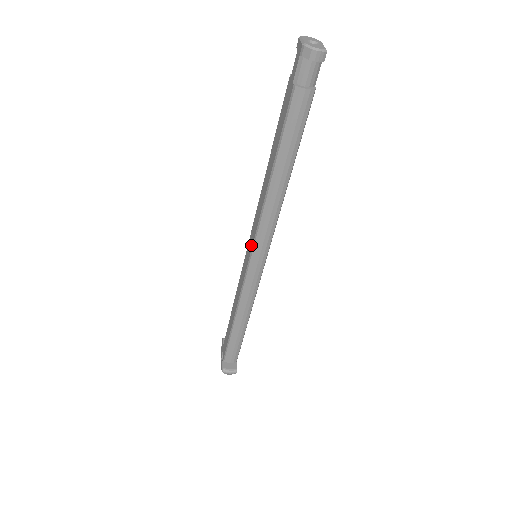
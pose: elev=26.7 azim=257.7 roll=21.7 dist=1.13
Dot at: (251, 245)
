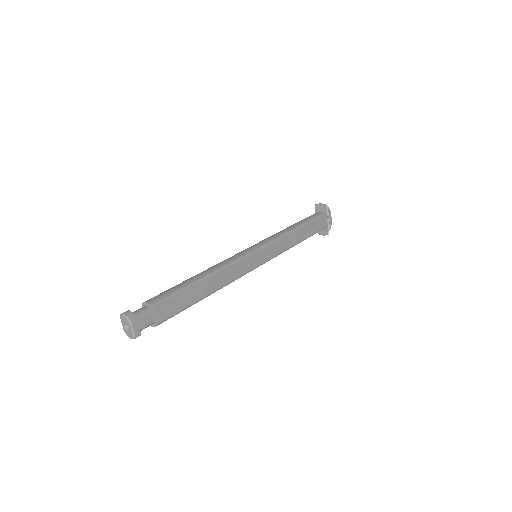
Dot at: occluded
